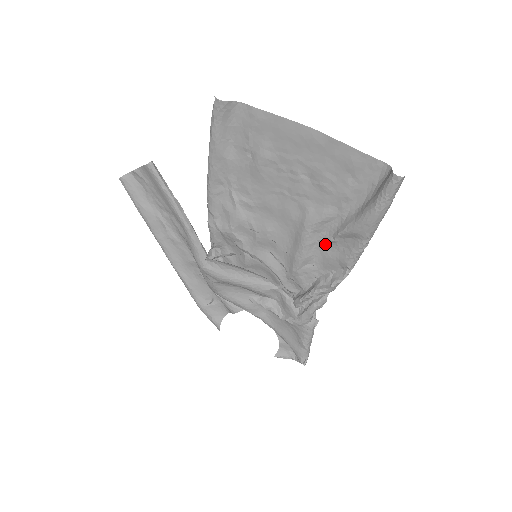
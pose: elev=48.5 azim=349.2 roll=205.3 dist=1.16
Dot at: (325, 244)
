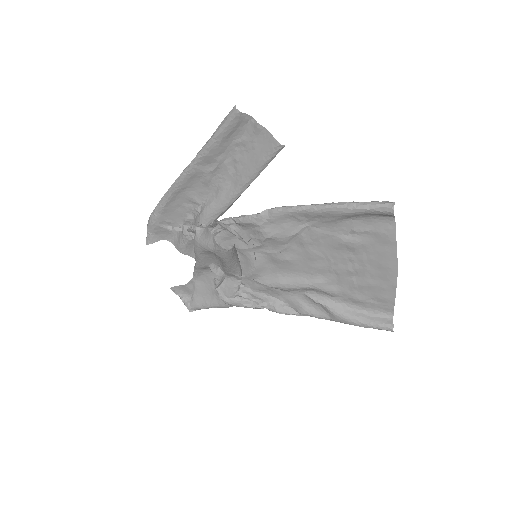
Dot at: (307, 296)
